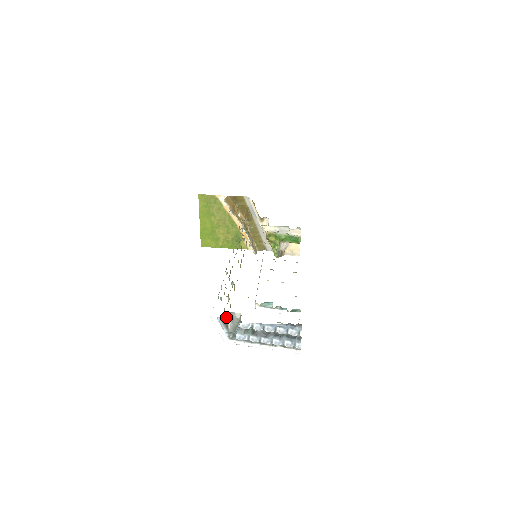
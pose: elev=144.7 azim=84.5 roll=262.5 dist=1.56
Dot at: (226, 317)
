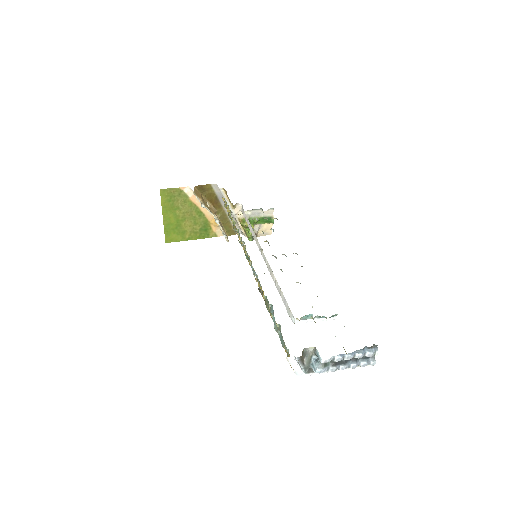
Dot at: (302, 355)
